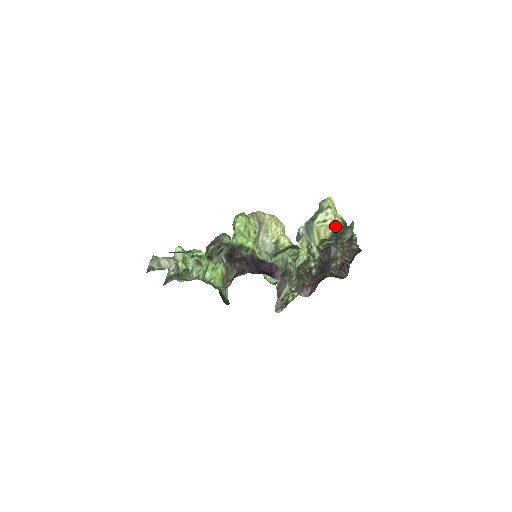
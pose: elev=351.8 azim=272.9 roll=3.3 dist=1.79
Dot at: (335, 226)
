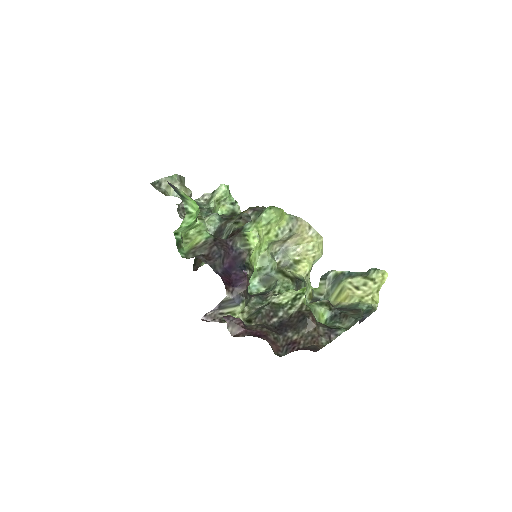
Dot at: (358, 302)
